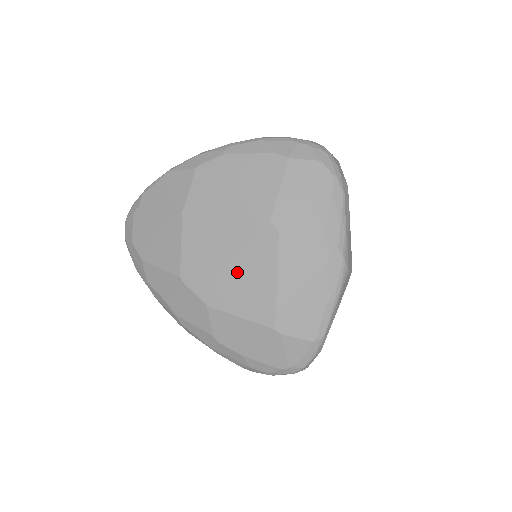
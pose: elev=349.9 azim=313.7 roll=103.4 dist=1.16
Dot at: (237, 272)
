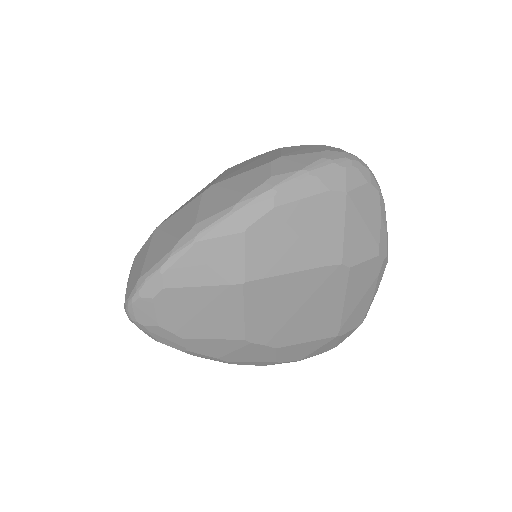
Dot at: (307, 313)
